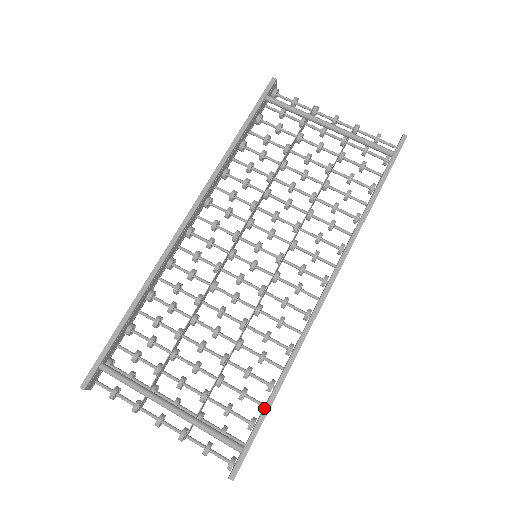
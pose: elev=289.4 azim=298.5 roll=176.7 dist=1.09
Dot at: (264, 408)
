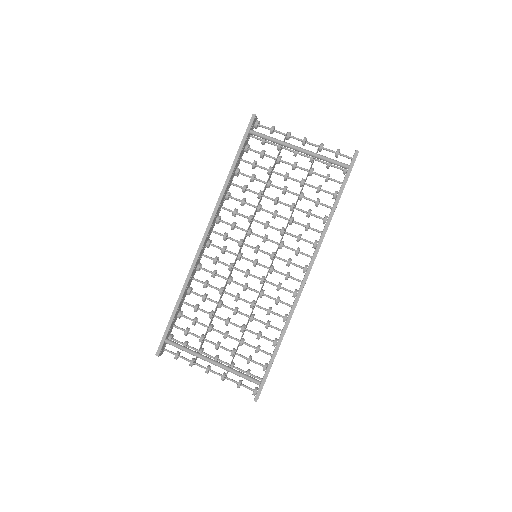
Dot at: (271, 358)
